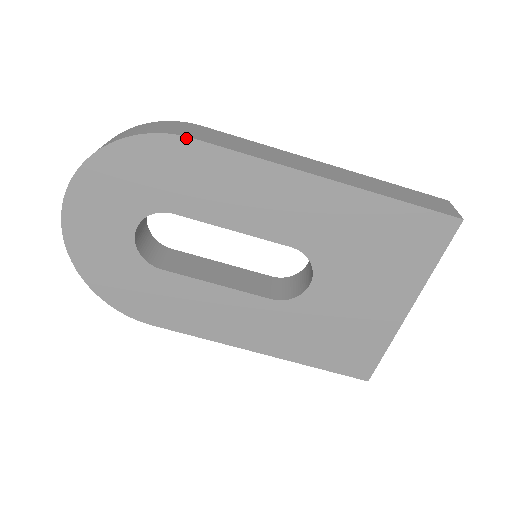
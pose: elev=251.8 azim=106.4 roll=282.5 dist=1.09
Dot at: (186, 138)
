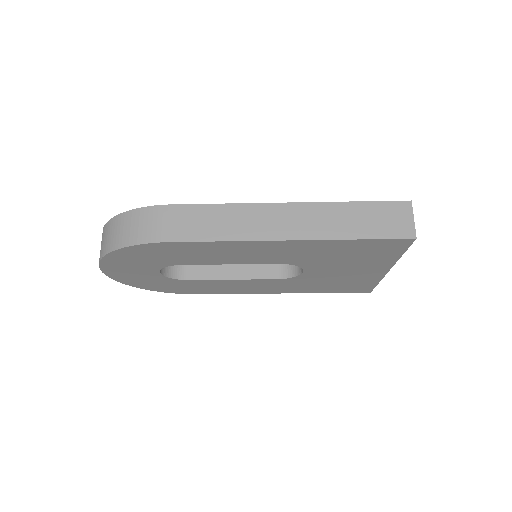
Dot at: (165, 243)
